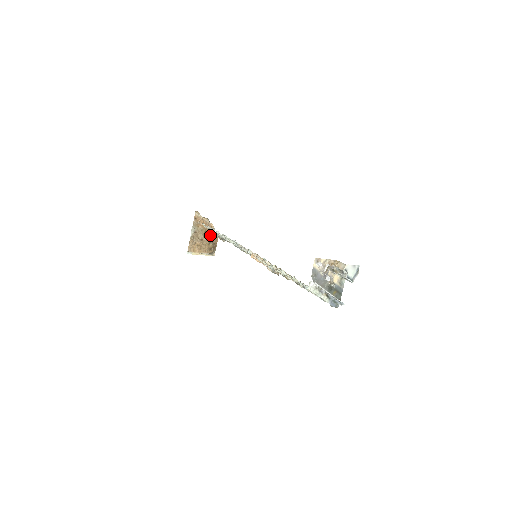
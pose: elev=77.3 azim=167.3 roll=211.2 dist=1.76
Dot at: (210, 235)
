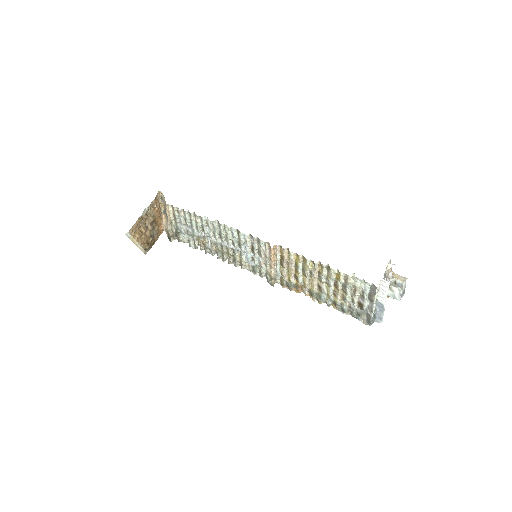
Dot at: (155, 227)
